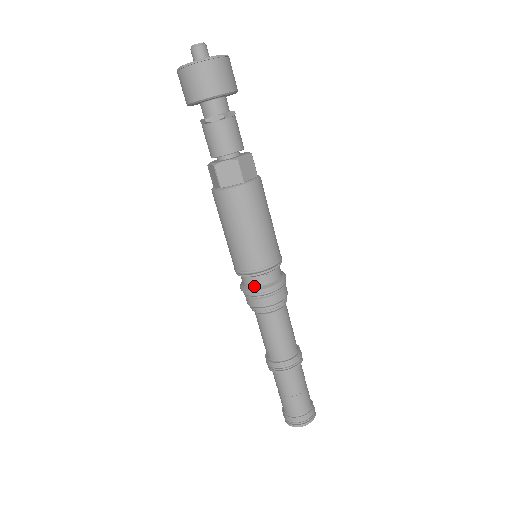
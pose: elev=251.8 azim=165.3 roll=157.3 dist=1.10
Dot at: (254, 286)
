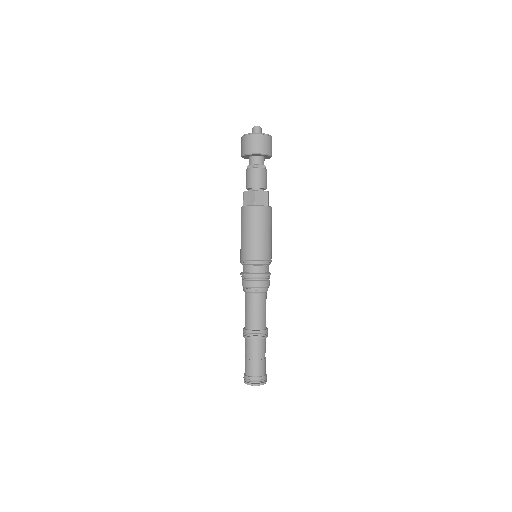
Dot at: (258, 272)
